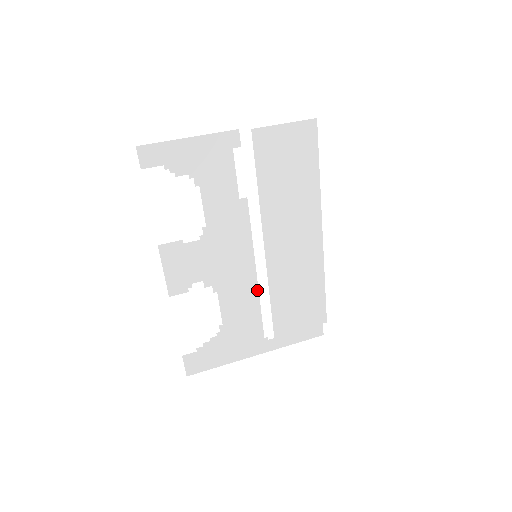
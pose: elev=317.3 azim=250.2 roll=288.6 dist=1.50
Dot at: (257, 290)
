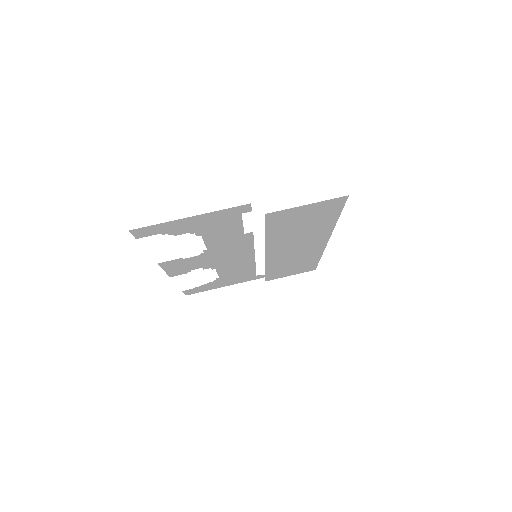
Dot at: (254, 262)
